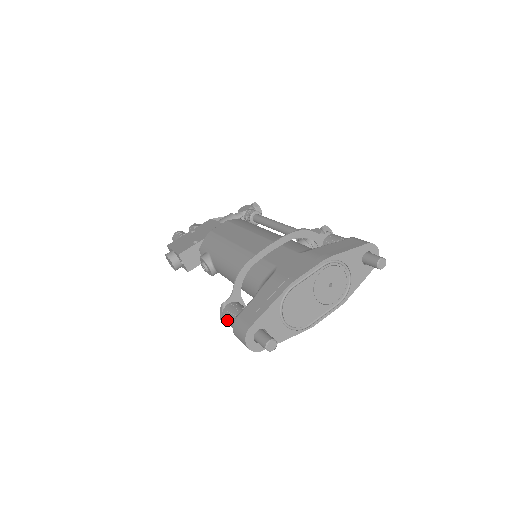
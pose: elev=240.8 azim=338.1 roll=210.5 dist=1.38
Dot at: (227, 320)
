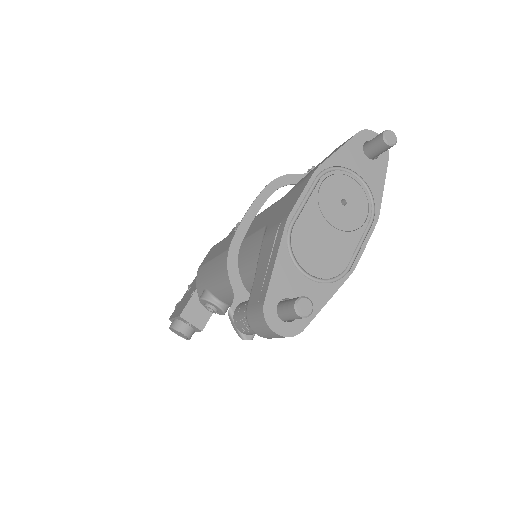
Dot at: (243, 327)
